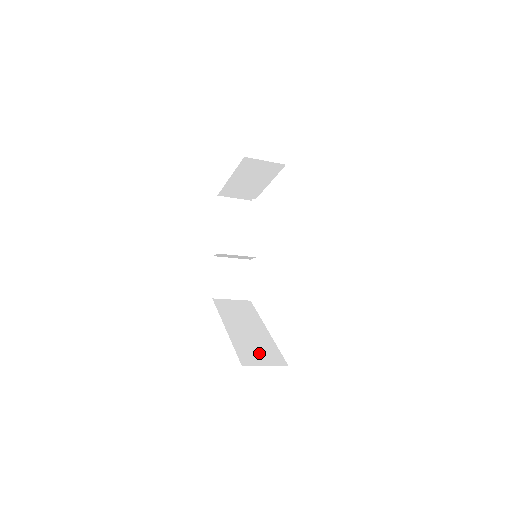
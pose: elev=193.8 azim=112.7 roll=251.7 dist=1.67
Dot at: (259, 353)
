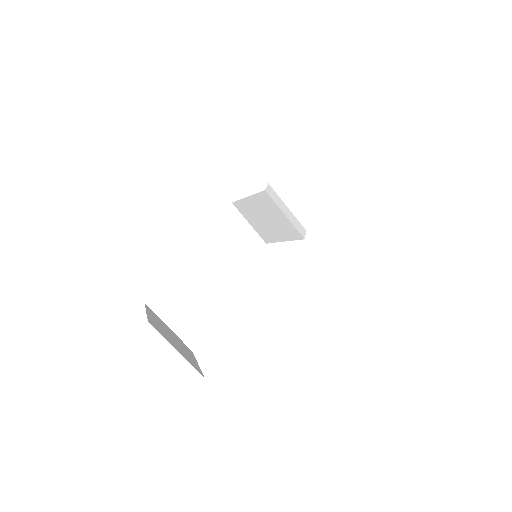
Dot at: occluded
